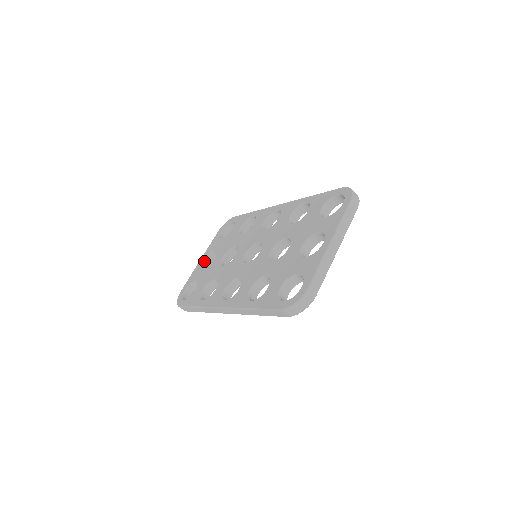
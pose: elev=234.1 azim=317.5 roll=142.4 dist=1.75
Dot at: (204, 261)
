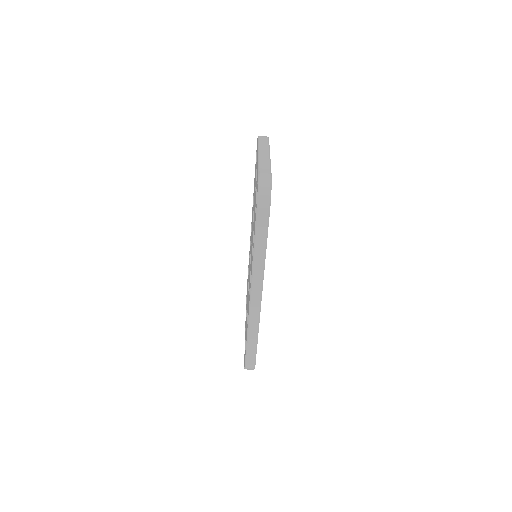
Dot at: occluded
